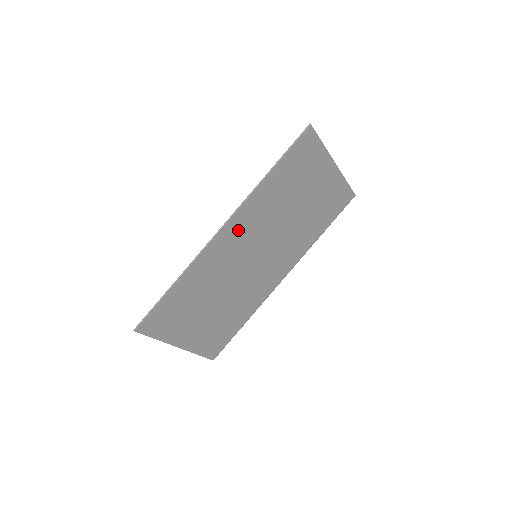
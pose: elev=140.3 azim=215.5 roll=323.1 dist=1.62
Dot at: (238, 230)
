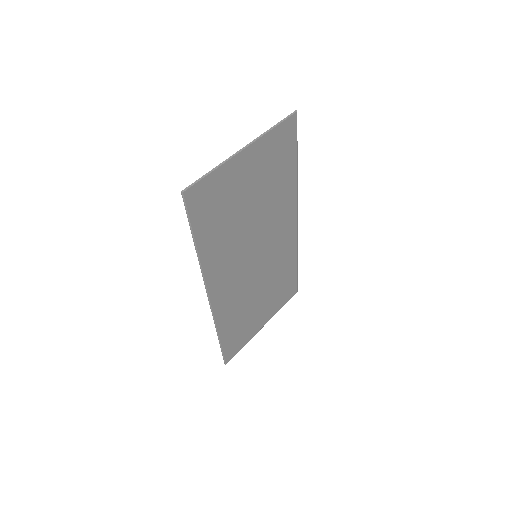
Dot at: (222, 280)
